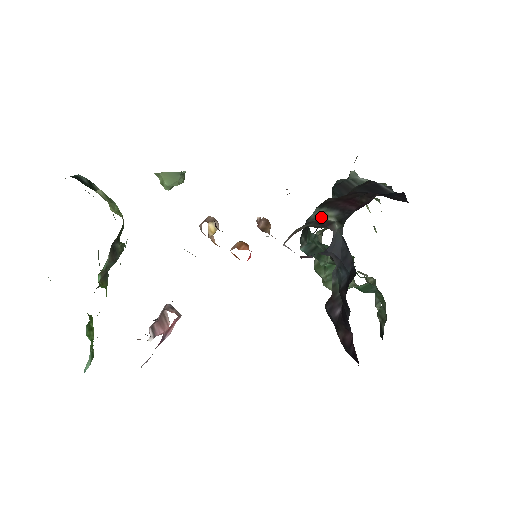
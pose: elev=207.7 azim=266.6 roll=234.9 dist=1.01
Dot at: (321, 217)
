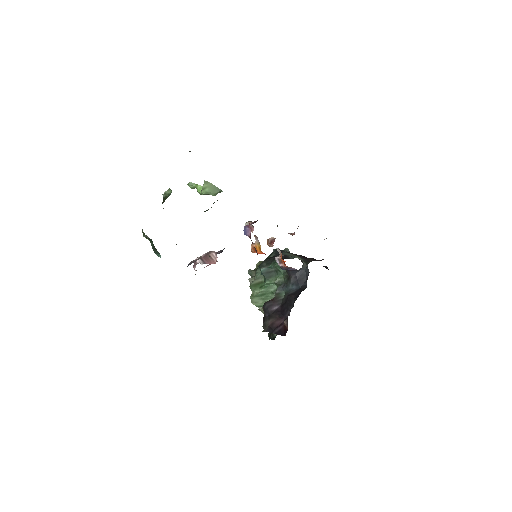
Dot at: (294, 256)
